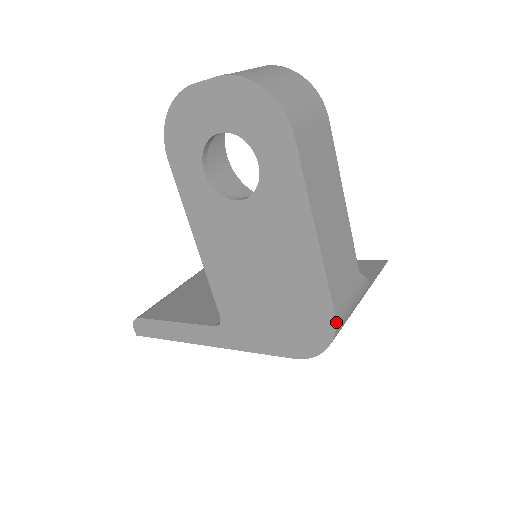
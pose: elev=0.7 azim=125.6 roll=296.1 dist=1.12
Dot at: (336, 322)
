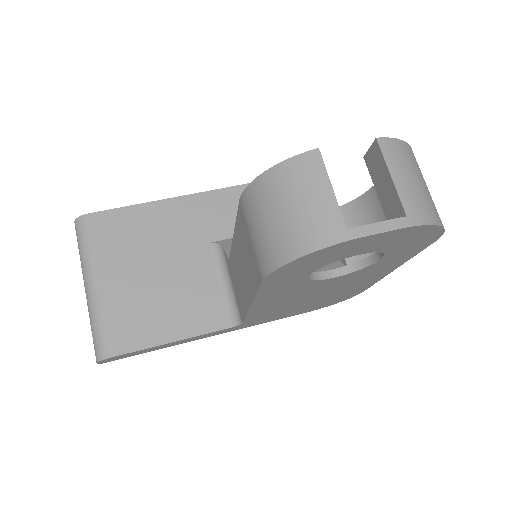
Dot at: (360, 292)
